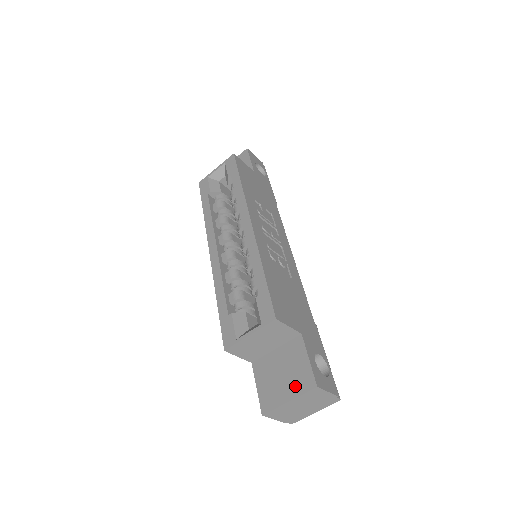
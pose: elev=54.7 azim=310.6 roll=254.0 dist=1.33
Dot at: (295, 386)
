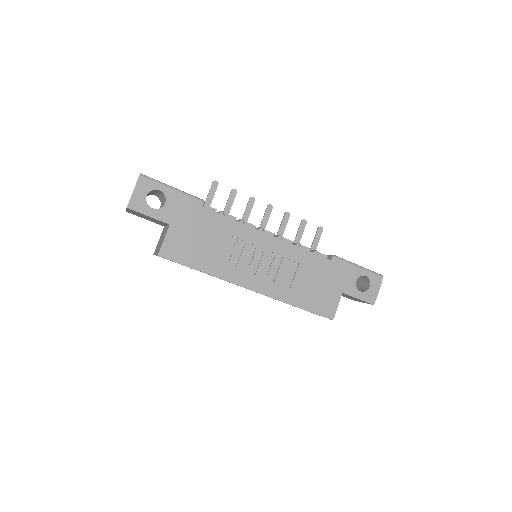
Dot at: (361, 301)
